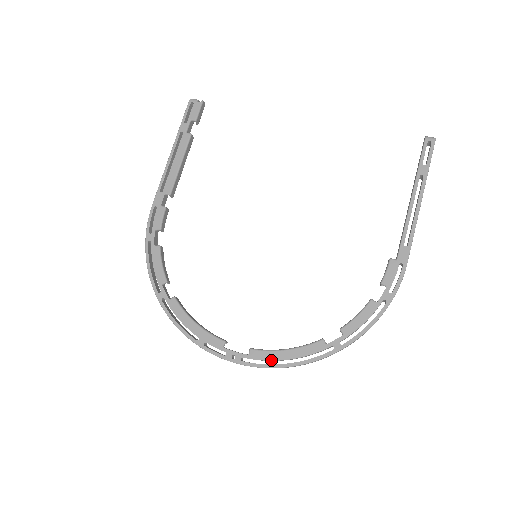
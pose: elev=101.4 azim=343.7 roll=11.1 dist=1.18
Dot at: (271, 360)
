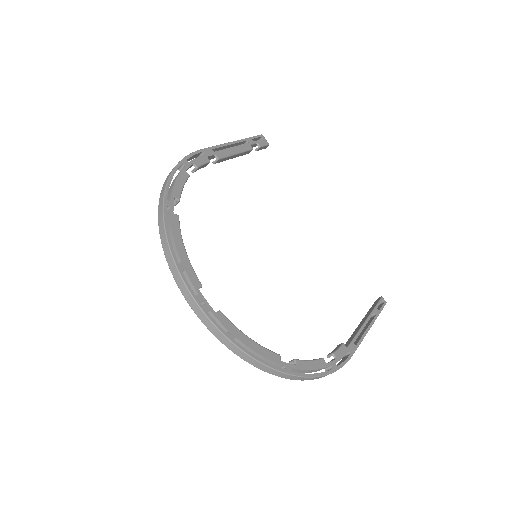
Dot at: (233, 334)
